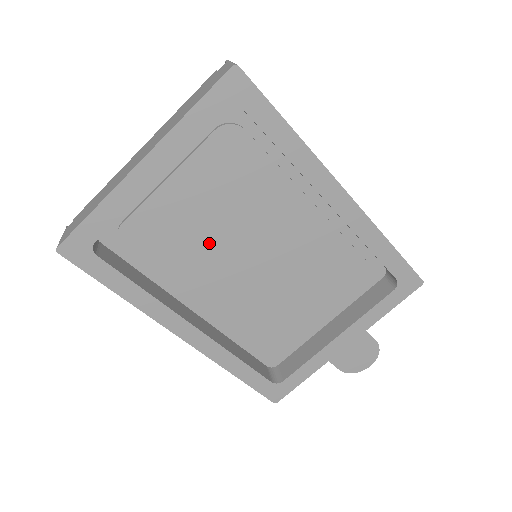
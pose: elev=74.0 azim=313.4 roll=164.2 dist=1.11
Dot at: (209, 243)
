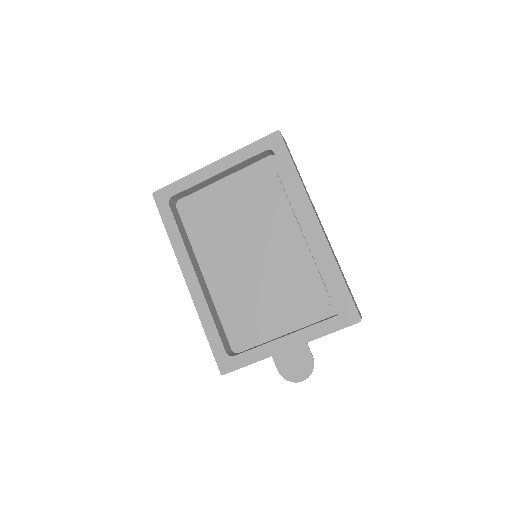
Dot at: (231, 231)
